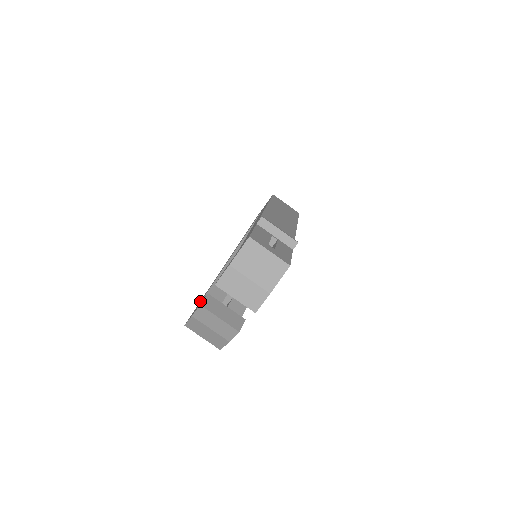
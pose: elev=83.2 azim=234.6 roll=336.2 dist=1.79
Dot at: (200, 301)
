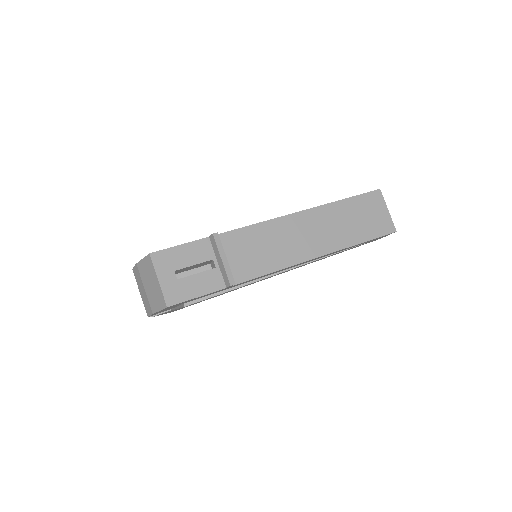
Dot at: occluded
